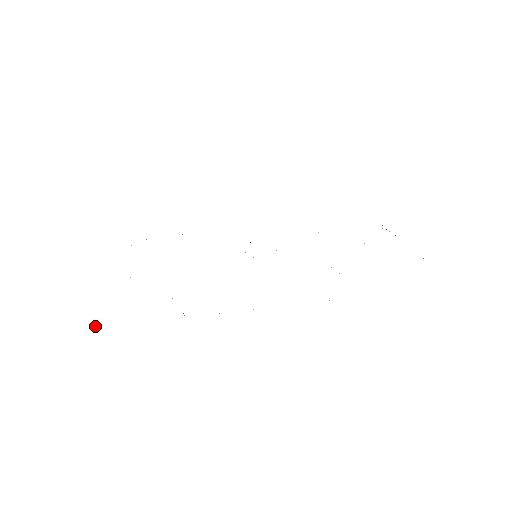
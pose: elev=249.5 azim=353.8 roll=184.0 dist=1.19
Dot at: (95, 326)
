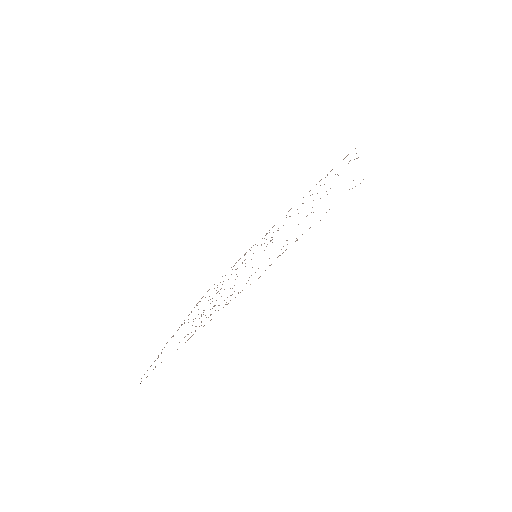
Dot at: occluded
